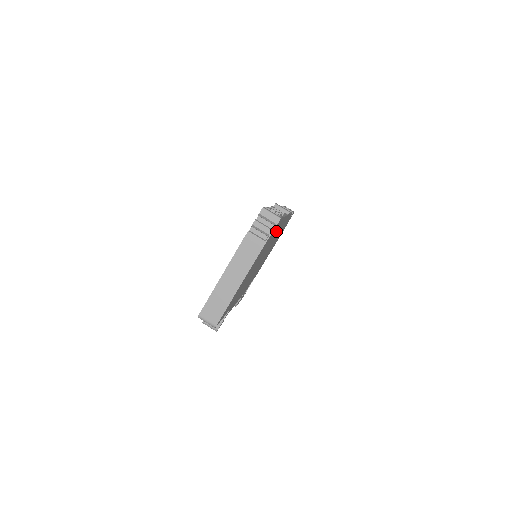
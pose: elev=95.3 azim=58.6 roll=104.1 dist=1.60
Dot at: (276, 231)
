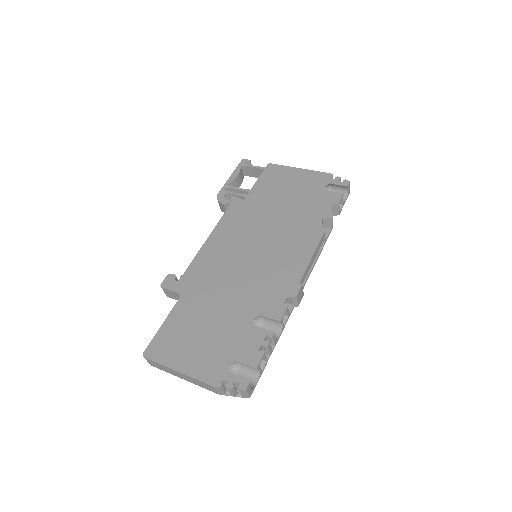
Dot at: occluded
